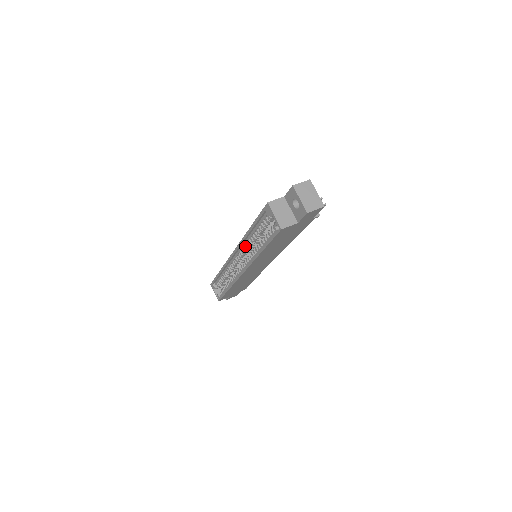
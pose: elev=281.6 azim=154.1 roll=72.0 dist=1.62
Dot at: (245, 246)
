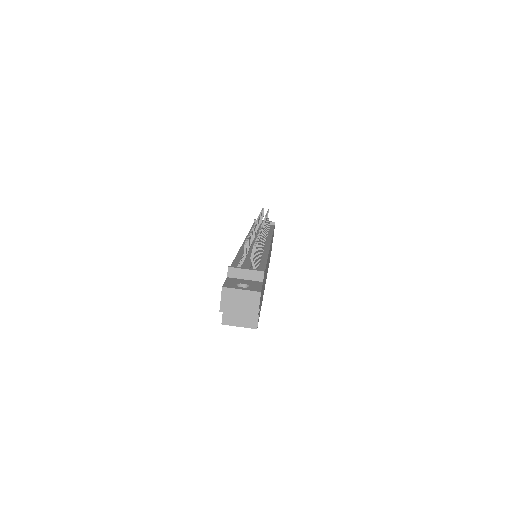
Dot at: occluded
